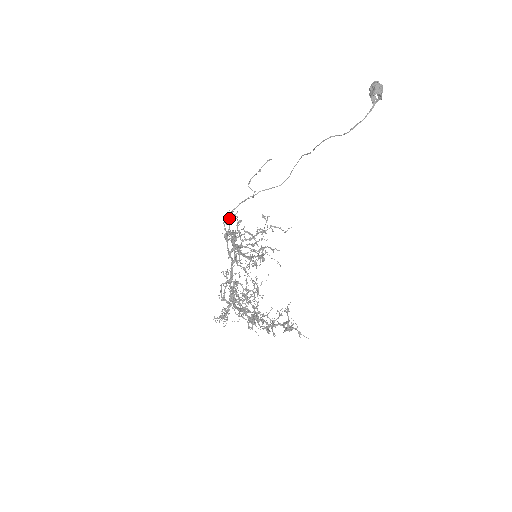
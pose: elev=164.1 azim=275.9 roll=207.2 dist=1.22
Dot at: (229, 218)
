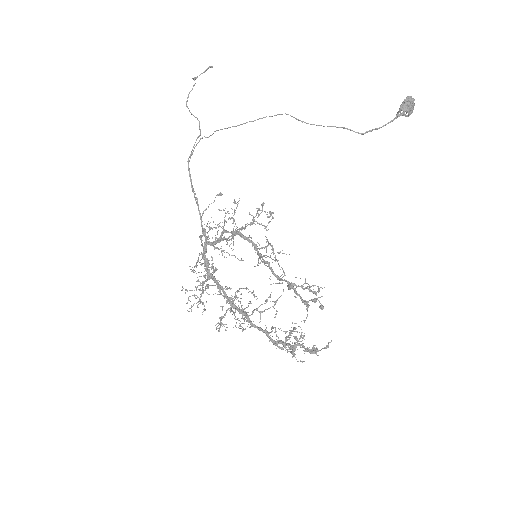
Dot at: (189, 173)
